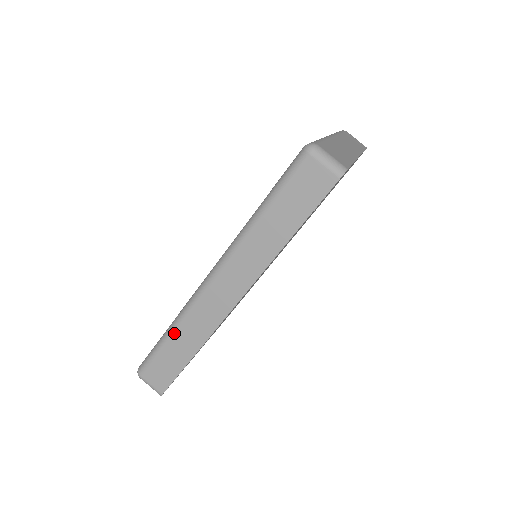
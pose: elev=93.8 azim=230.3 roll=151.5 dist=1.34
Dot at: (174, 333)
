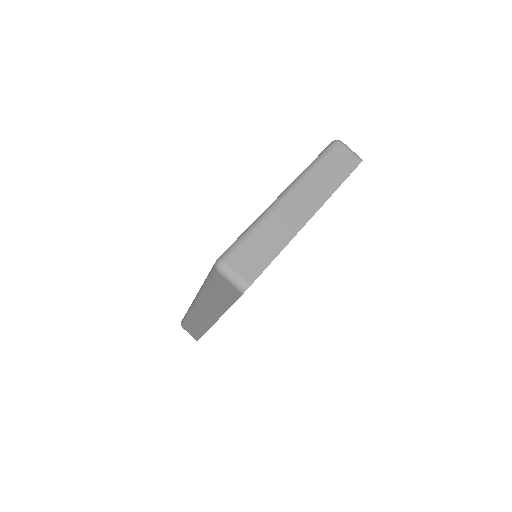
Dot at: (189, 319)
